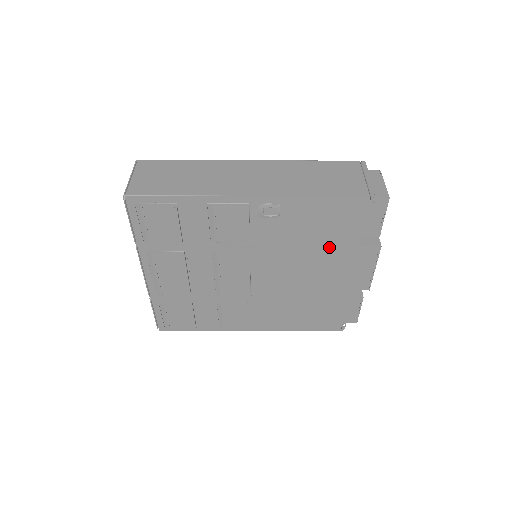
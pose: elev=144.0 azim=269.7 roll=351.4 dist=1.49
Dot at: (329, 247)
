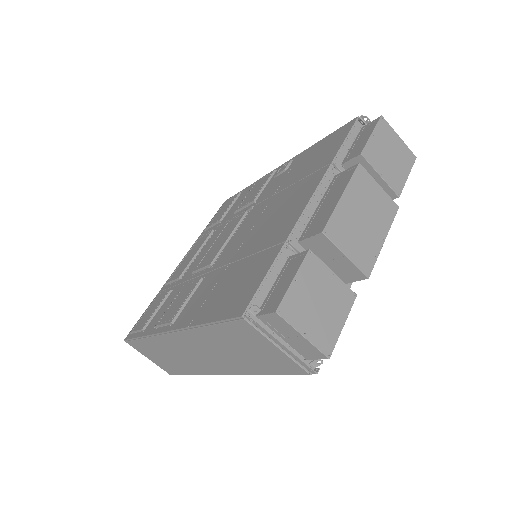
Dot at: (305, 178)
